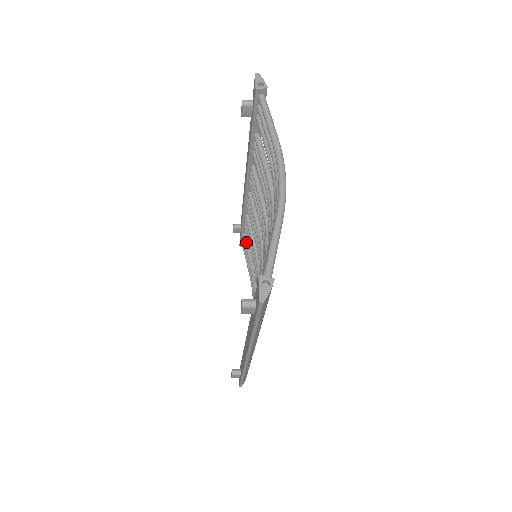
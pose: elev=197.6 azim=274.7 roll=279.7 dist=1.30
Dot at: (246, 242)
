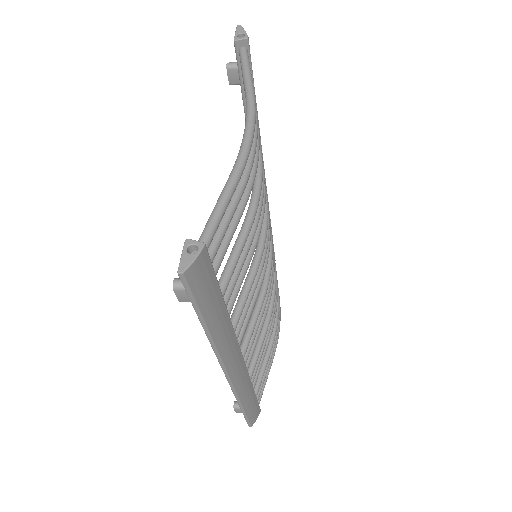
Dot at: occluded
